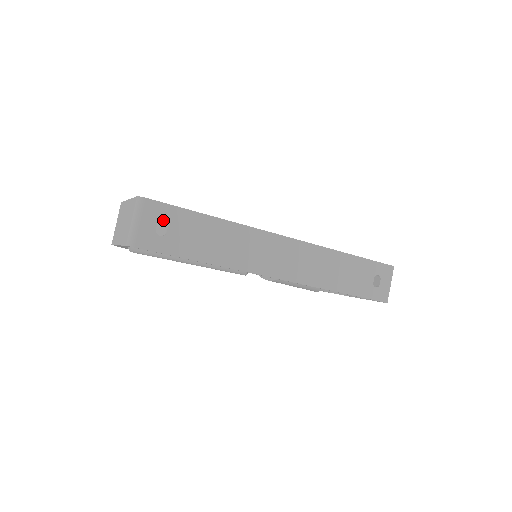
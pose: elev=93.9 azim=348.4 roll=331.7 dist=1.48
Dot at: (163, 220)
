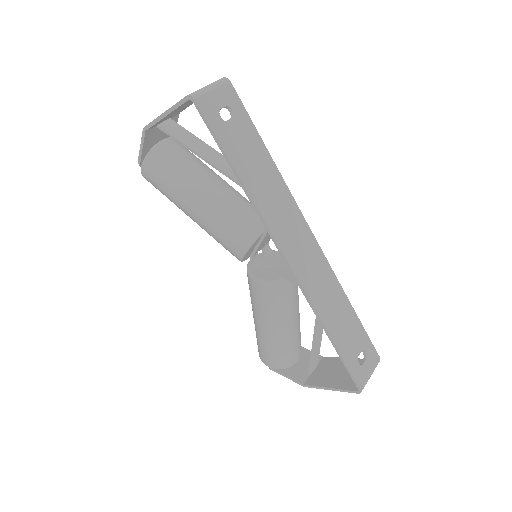
Dot at: (197, 158)
